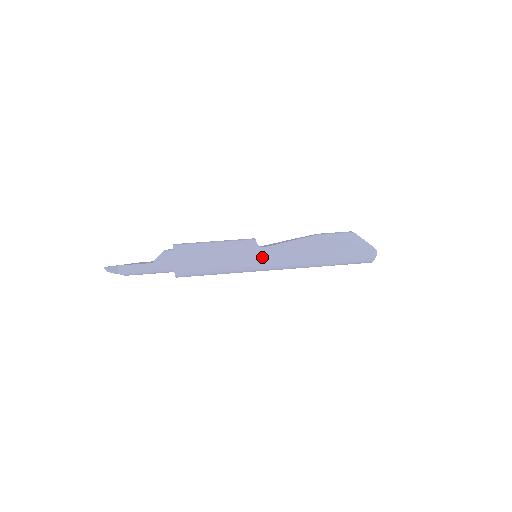
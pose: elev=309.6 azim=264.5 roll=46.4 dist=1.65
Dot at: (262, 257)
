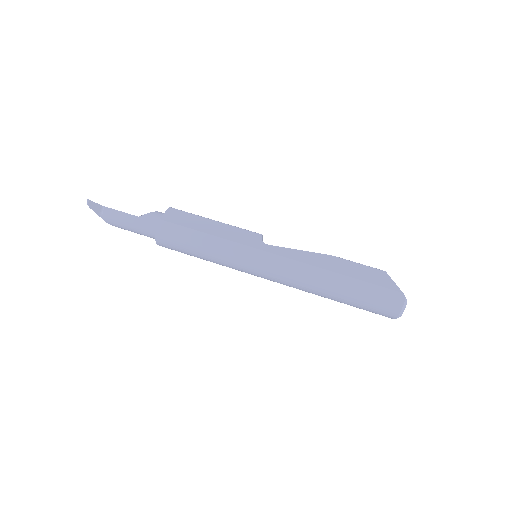
Dot at: (260, 253)
